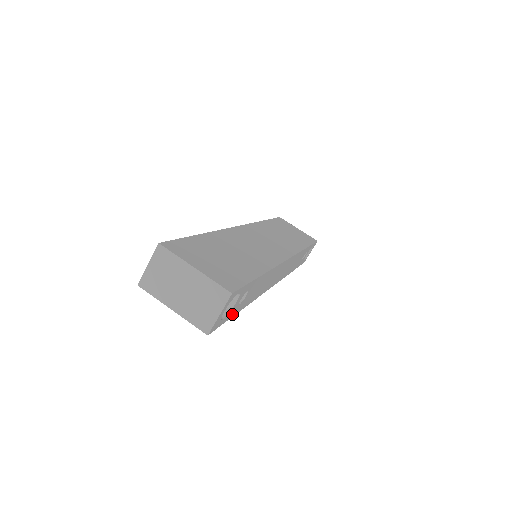
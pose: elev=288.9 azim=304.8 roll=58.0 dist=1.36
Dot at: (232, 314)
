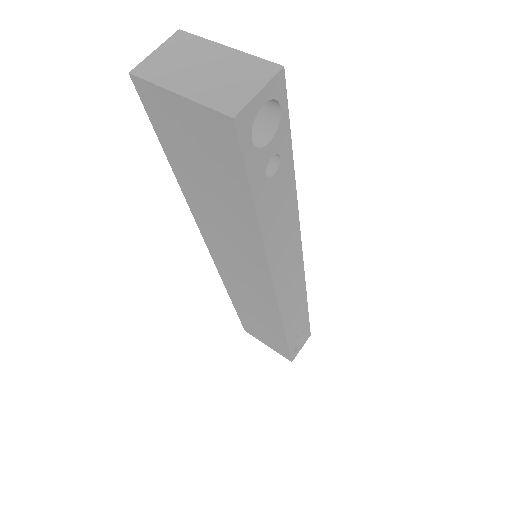
Dot at: (254, 179)
